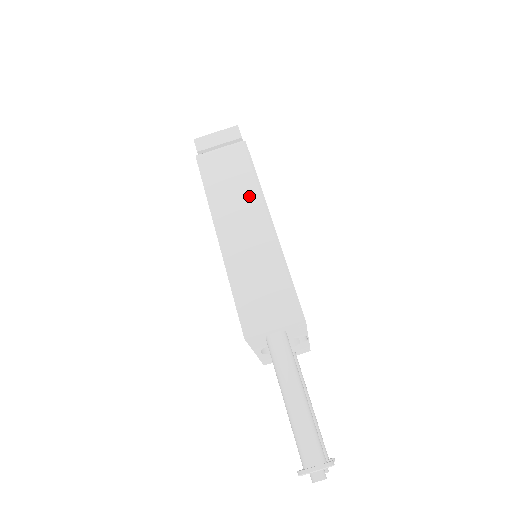
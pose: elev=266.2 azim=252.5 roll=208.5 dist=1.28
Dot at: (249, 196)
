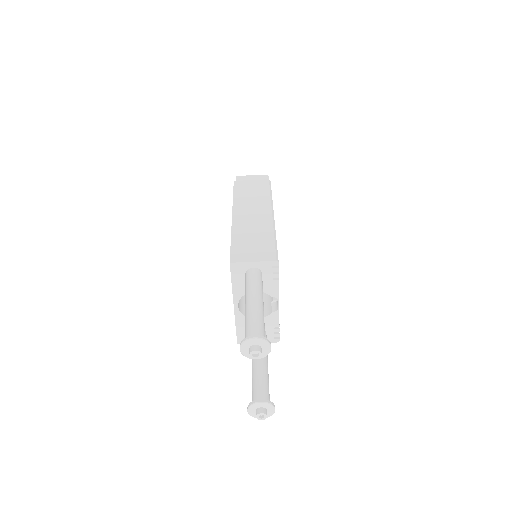
Dot at: (262, 202)
